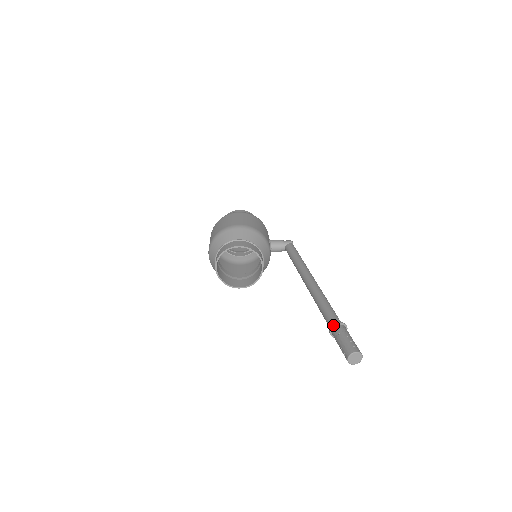
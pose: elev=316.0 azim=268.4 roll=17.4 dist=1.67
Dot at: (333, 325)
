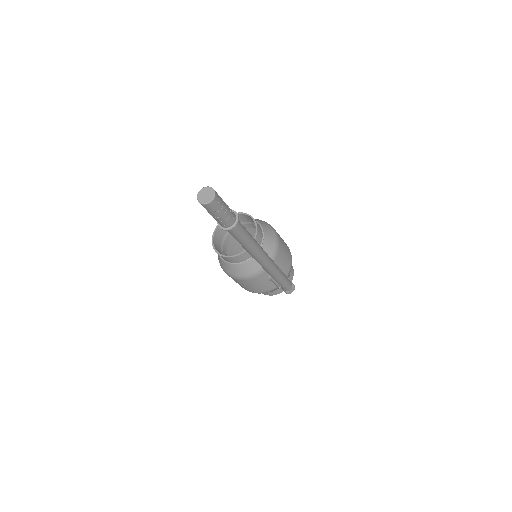
Dot at: occluded
